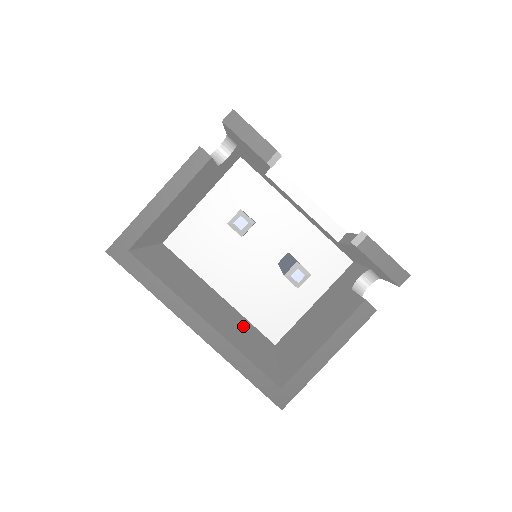
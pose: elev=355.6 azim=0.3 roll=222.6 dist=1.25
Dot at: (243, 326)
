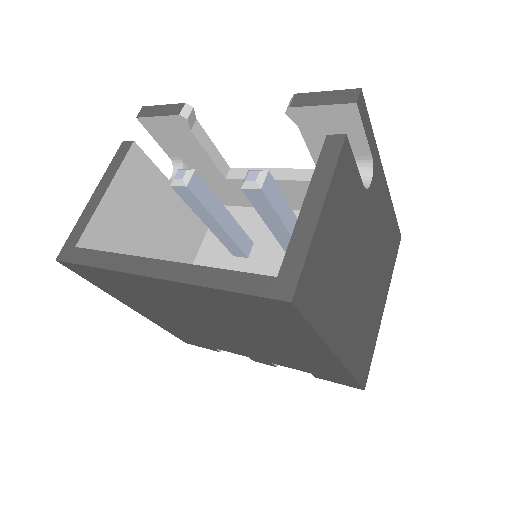
Dot at: occluded
